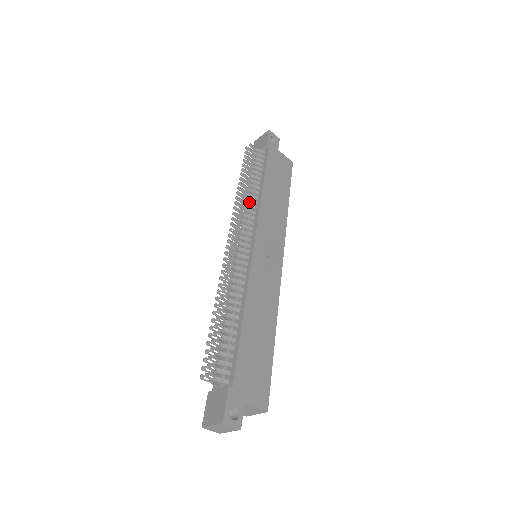
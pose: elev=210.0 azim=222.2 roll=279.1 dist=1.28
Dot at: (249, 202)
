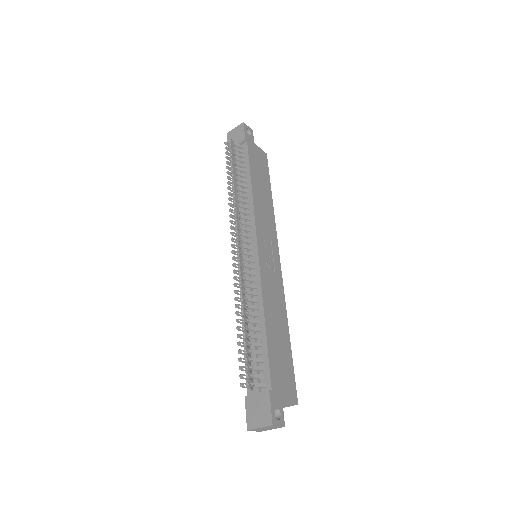
Dot at: (241, 202)
